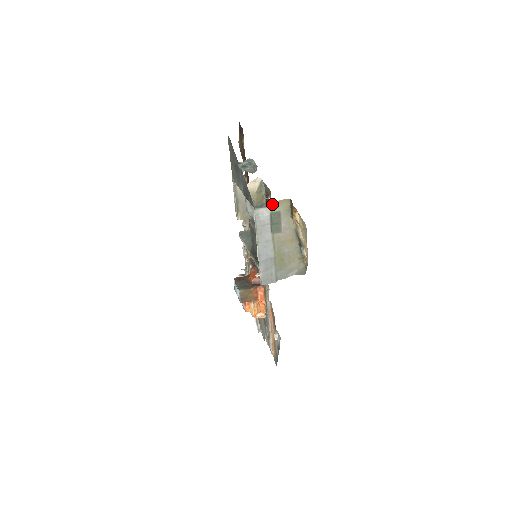
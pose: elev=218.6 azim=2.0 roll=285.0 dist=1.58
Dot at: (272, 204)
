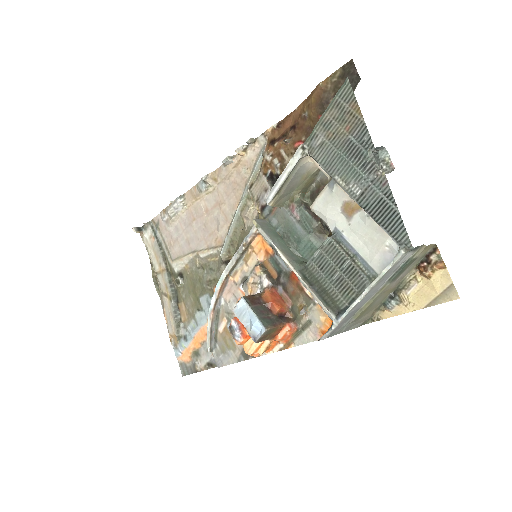
Dot at: (421, 248)
